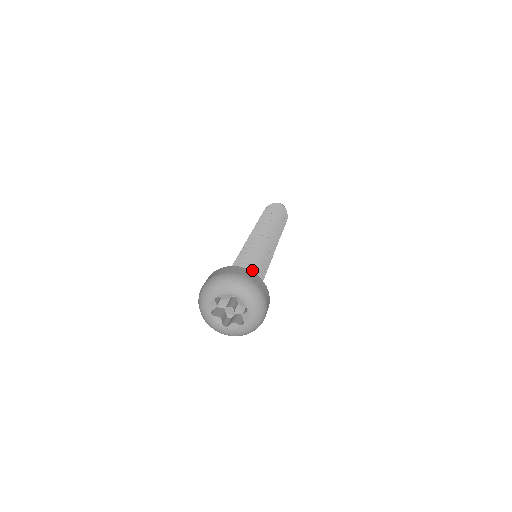
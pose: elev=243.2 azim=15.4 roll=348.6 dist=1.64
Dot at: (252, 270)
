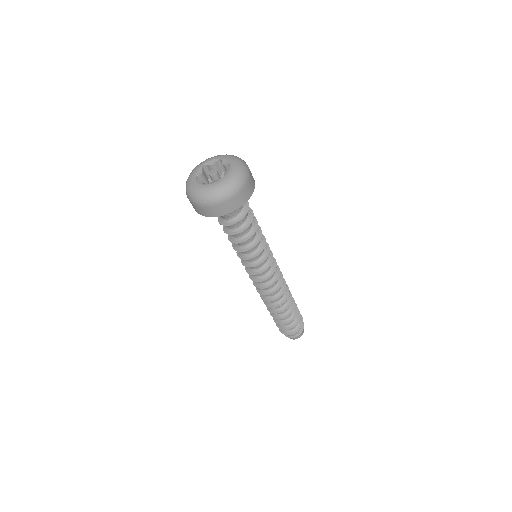
Dot at: (250, 216)
